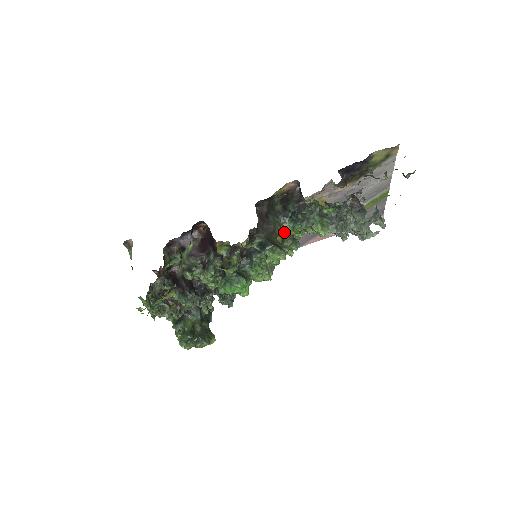
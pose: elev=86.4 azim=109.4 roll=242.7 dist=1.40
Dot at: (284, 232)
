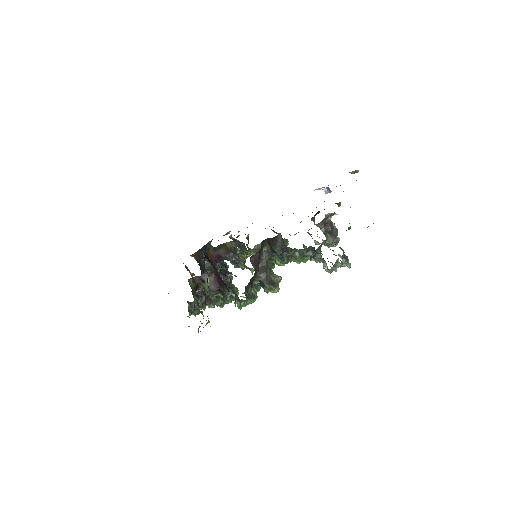
Dot at: occluded
